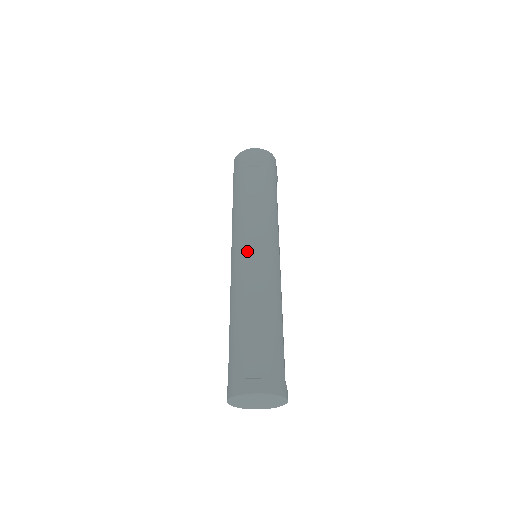
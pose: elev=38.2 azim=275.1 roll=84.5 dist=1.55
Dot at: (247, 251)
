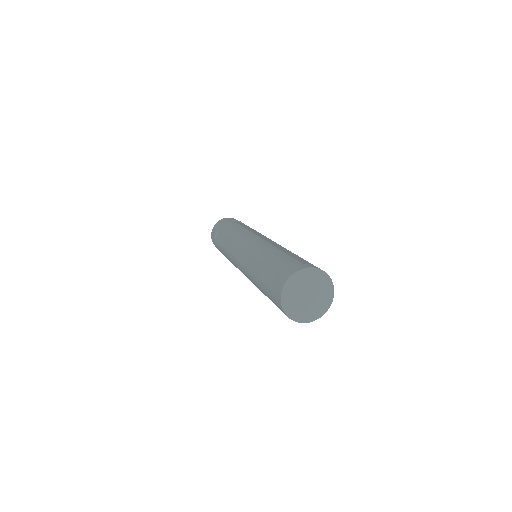
Dot at: (260, 236)
